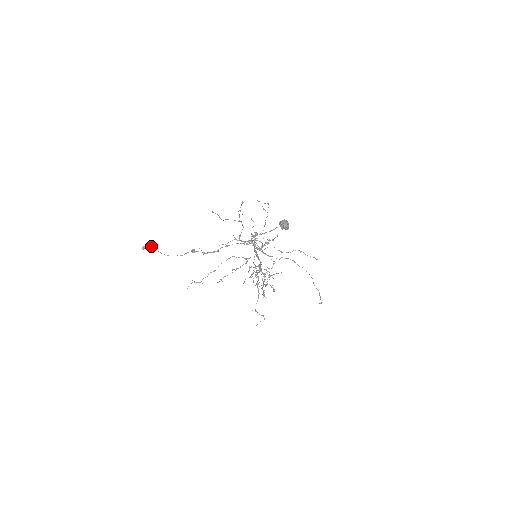
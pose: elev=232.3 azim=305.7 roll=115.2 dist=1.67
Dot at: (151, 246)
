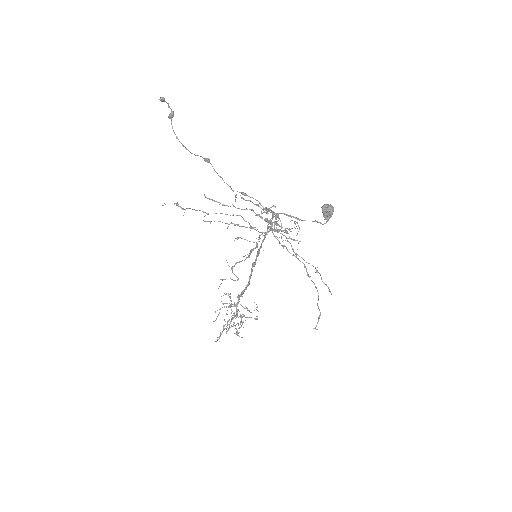
Dot at: occluded
